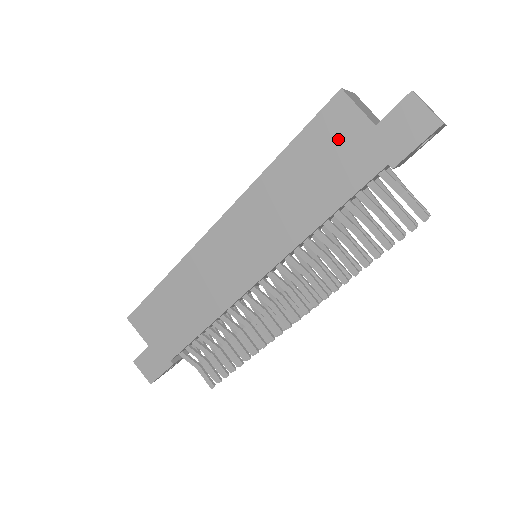
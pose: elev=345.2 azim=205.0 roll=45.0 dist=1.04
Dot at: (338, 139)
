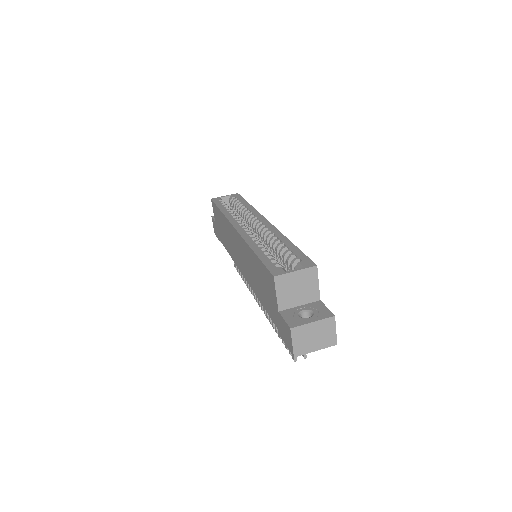
Dot at: (269, 289)
